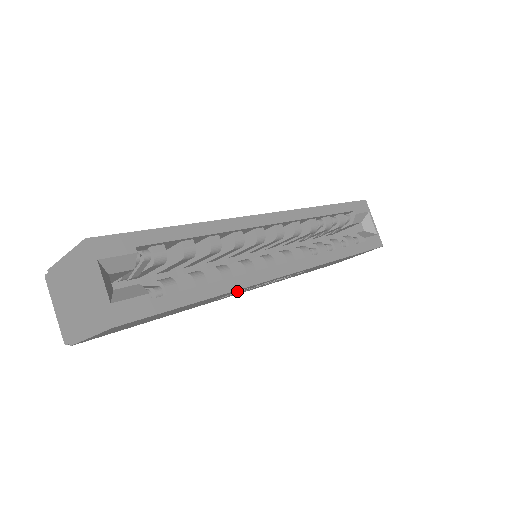
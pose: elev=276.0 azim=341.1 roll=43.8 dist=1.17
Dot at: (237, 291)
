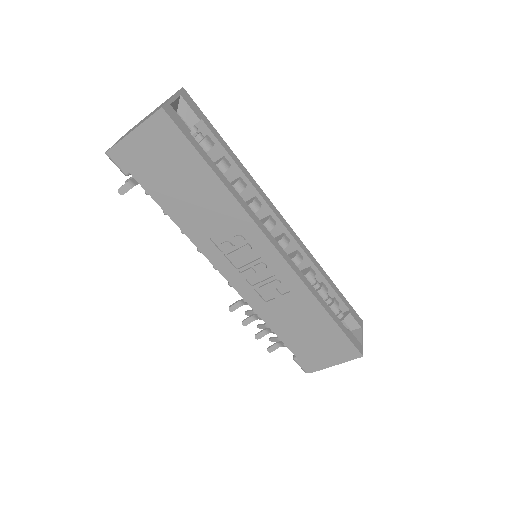
Dot at: (234, 222)
